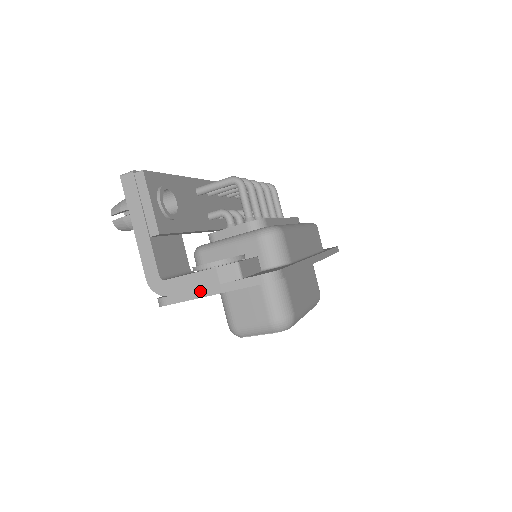
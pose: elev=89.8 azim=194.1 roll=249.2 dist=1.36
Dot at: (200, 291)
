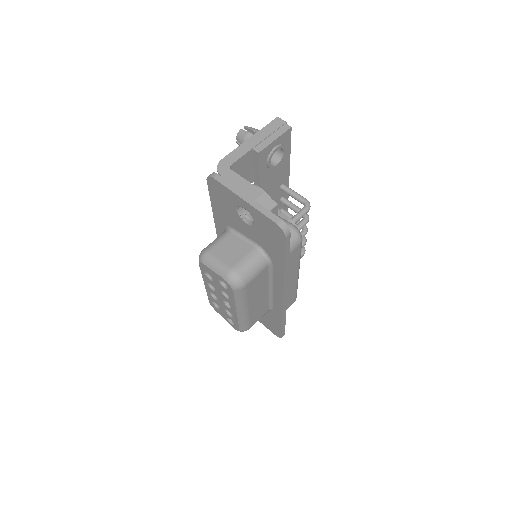
Dot at: (240, 192)
